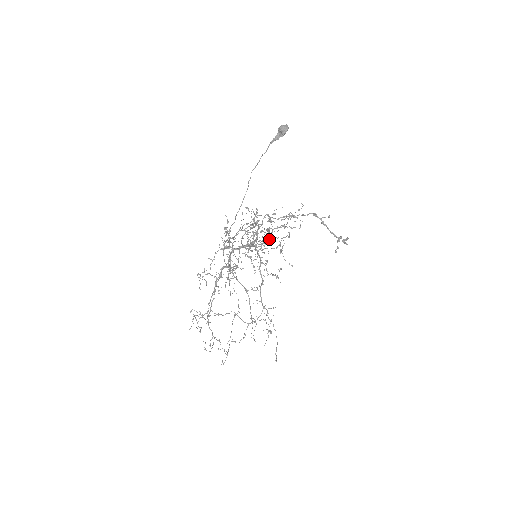
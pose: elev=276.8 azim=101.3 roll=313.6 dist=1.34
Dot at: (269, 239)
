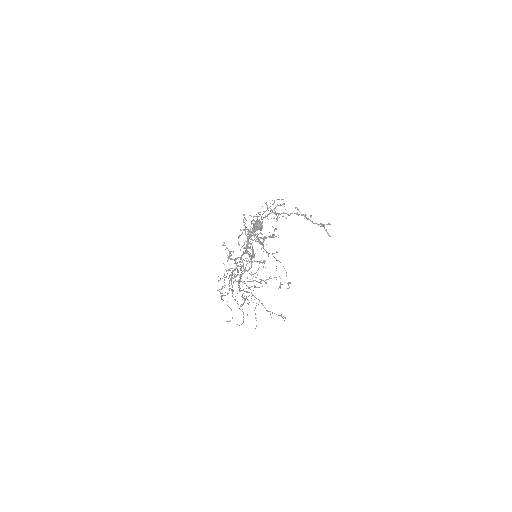
Dot at: occluded
